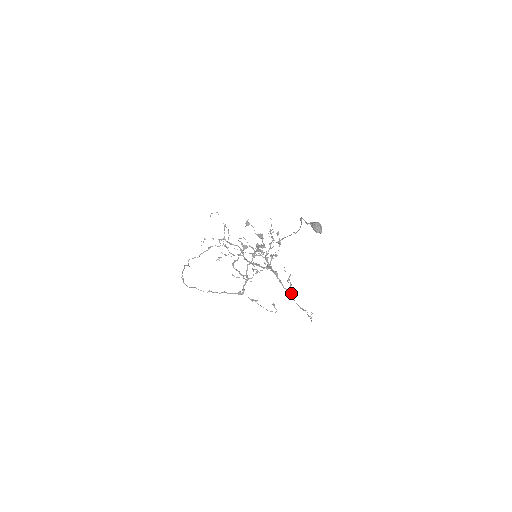
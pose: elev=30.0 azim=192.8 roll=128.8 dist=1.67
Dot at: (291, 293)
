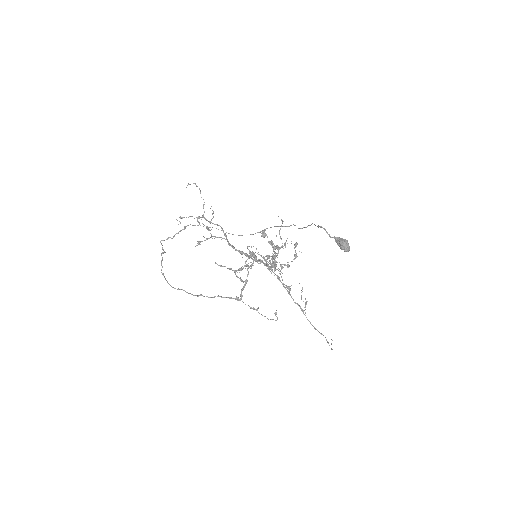
Dot at: (303, 310)
